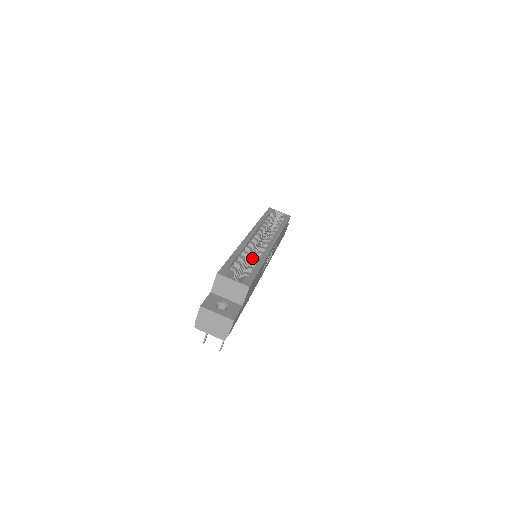
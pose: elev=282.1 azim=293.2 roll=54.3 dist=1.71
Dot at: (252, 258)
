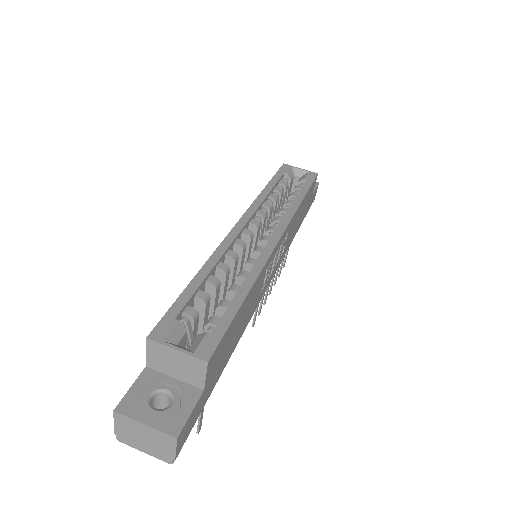
Dot at: occluded
